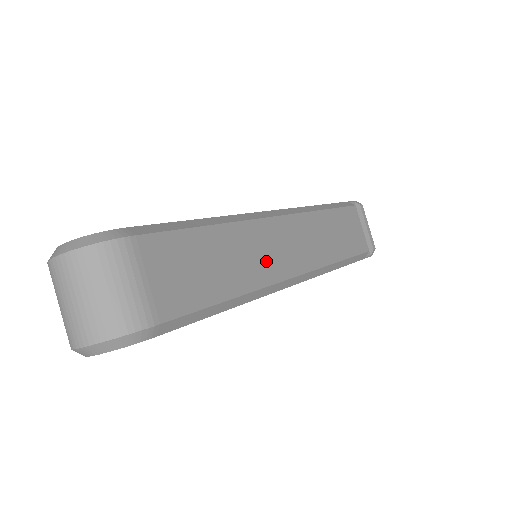
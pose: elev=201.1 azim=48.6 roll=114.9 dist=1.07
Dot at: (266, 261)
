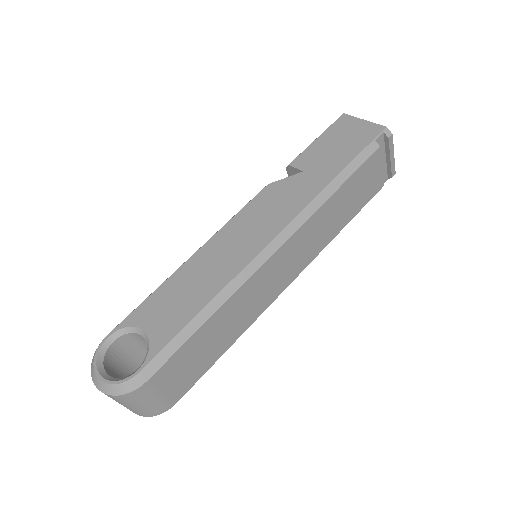
Dot at: (259, 300)
